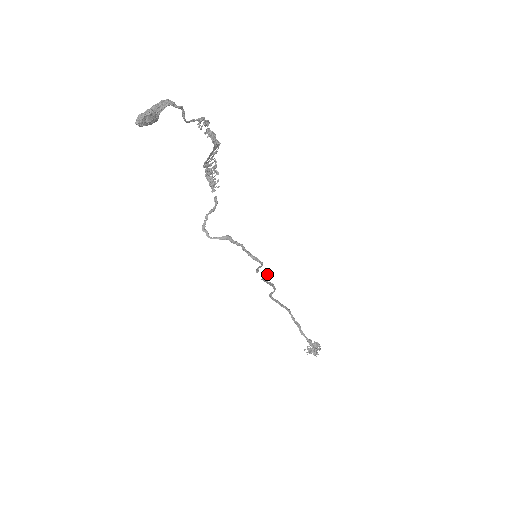
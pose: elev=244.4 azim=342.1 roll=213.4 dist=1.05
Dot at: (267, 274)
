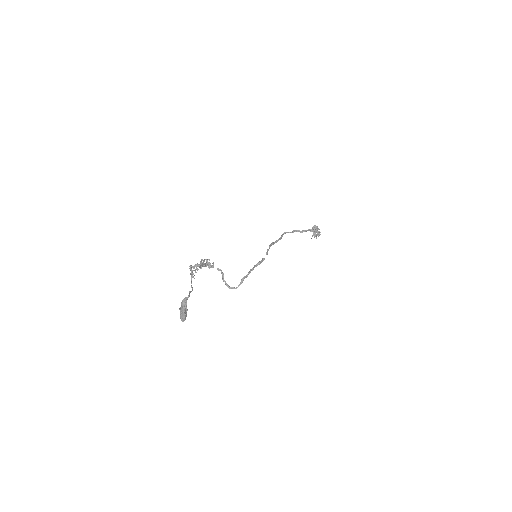
Dot at: occluded
